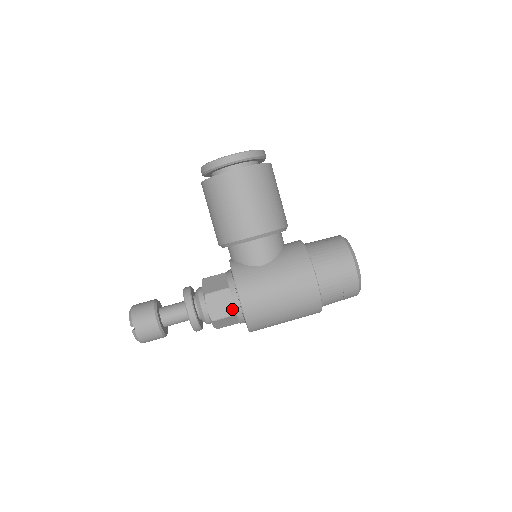
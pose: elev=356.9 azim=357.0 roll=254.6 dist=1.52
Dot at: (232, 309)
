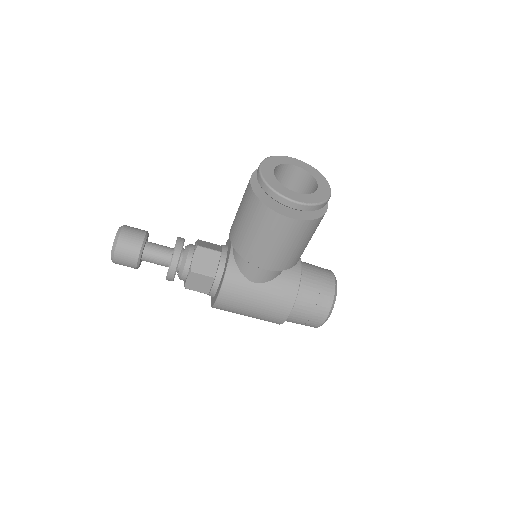
Dot at: (207, 290)
